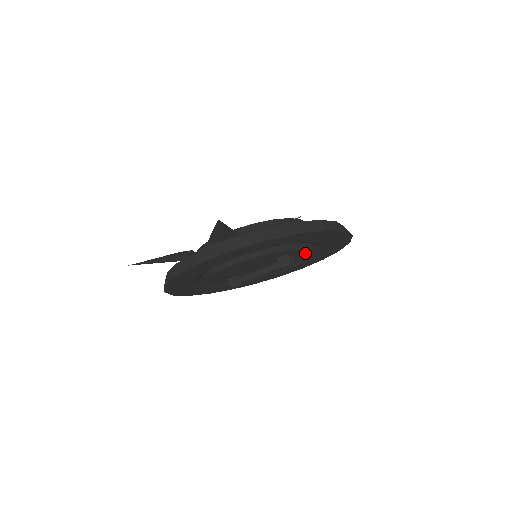
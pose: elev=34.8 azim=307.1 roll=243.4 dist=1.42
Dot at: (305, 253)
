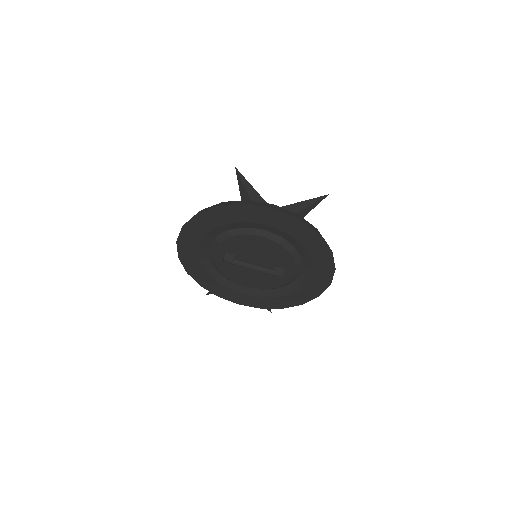
Dot at: (284, 282)
